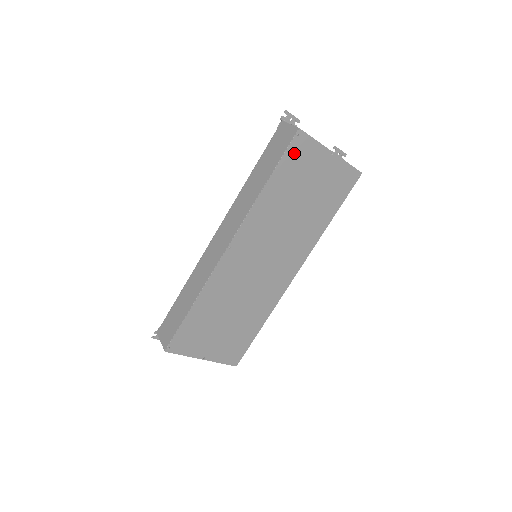
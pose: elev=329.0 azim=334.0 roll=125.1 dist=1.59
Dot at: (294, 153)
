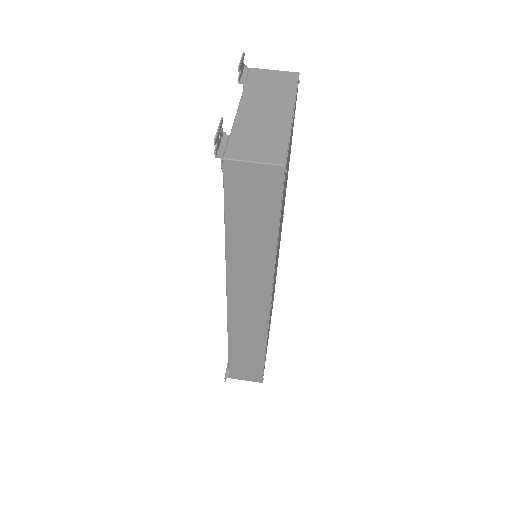
Dot at: (284, 185)
